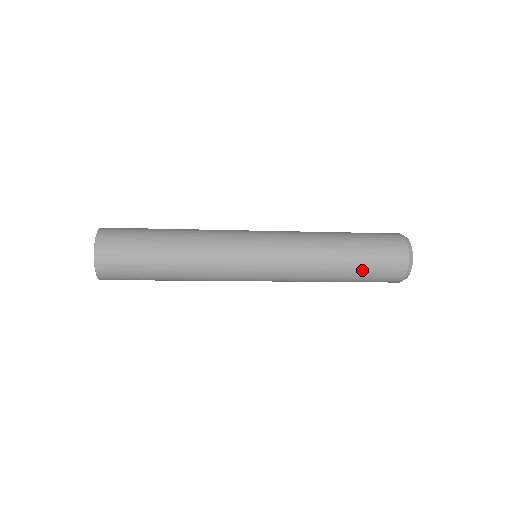
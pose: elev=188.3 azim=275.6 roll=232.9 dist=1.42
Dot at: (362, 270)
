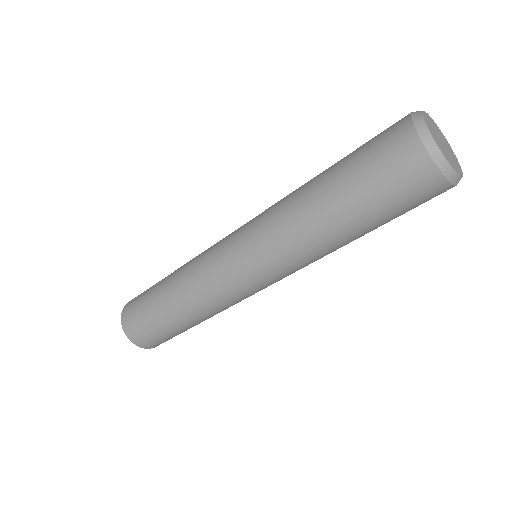
Dot at: (351, 184)
